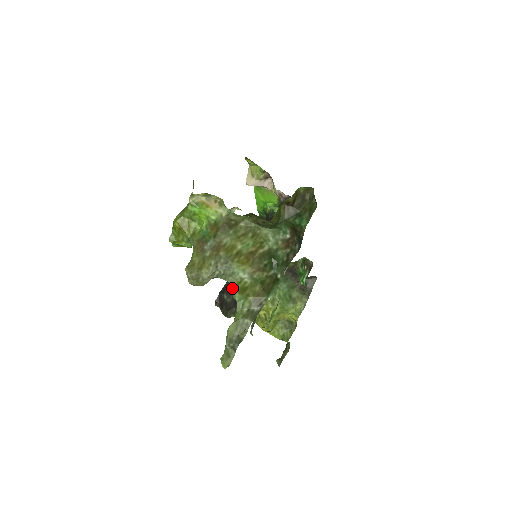
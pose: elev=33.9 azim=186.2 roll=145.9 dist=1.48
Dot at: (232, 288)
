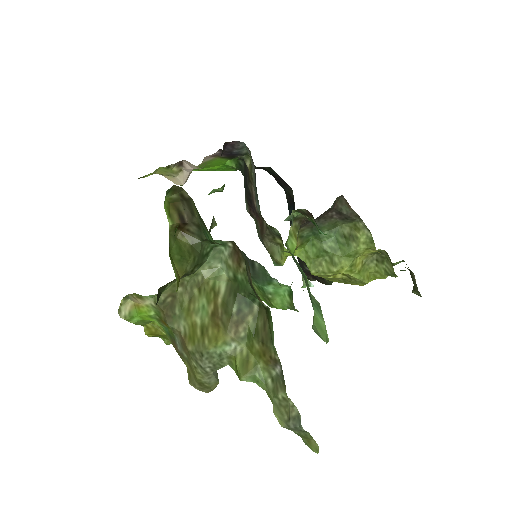
Dot at: (235, 372)
